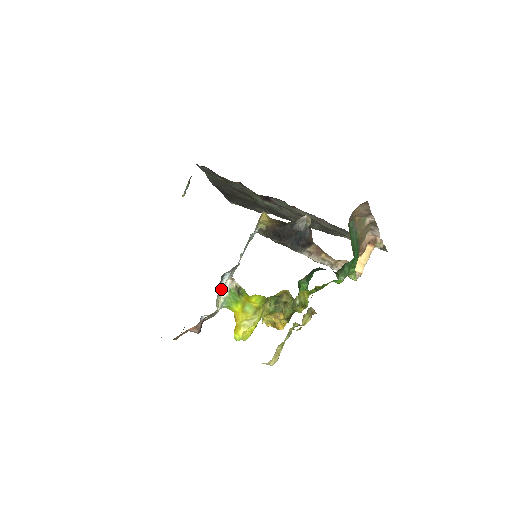
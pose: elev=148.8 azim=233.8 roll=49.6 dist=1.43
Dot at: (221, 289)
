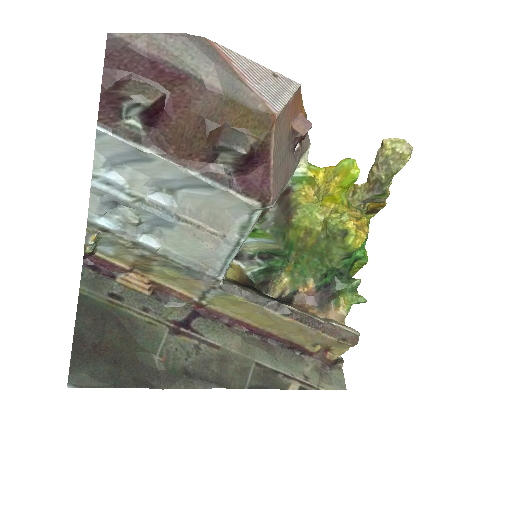
Dot at: occluded
